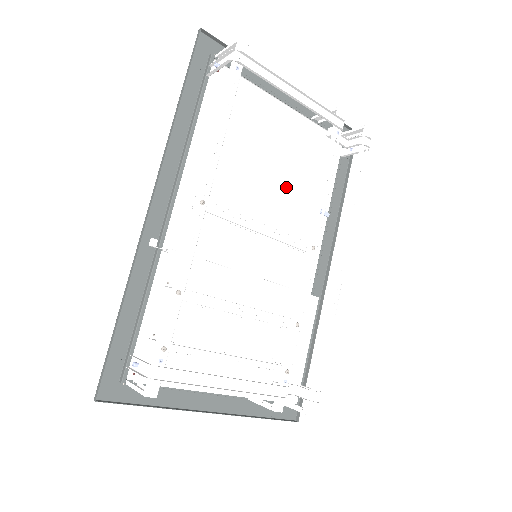
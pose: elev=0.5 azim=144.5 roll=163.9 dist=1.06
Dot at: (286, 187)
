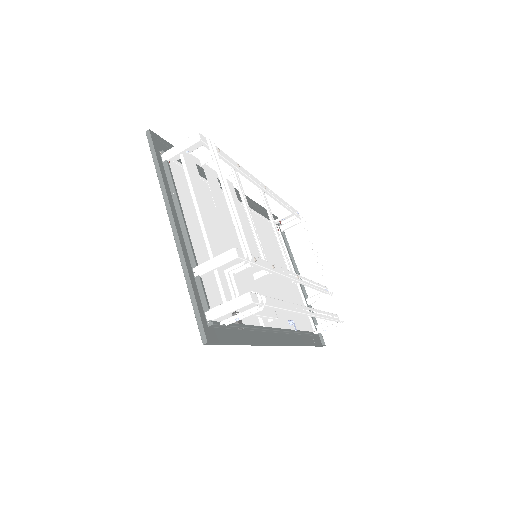
Dot at: (280, 289)
